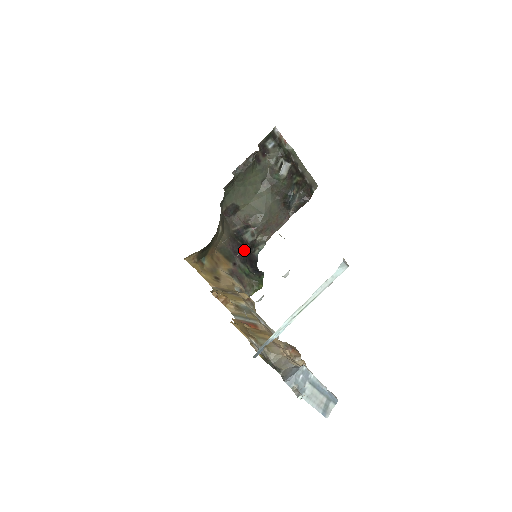
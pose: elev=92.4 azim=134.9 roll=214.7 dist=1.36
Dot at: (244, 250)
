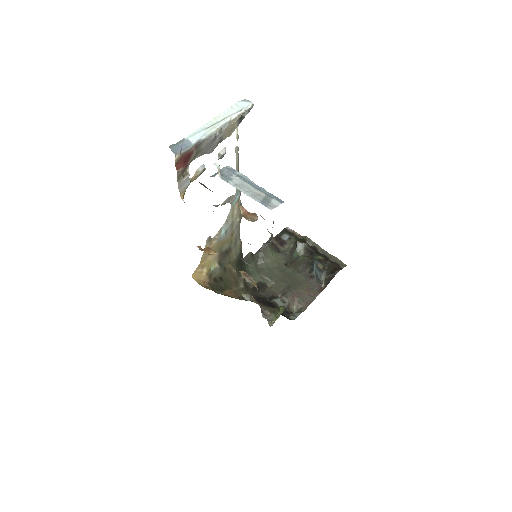
Dot at: (271, 305)
